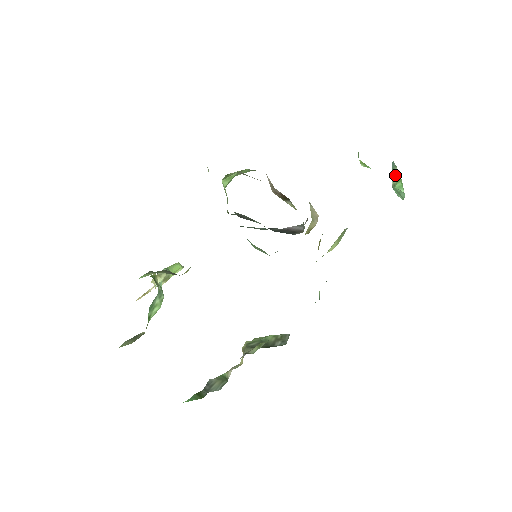
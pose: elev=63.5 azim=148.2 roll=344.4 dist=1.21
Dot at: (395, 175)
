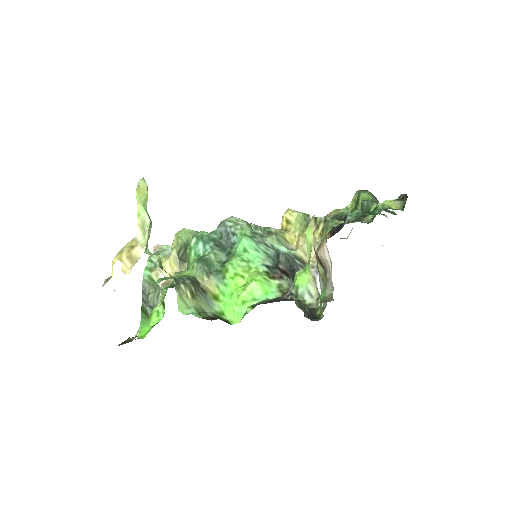
Dot at: occluded
